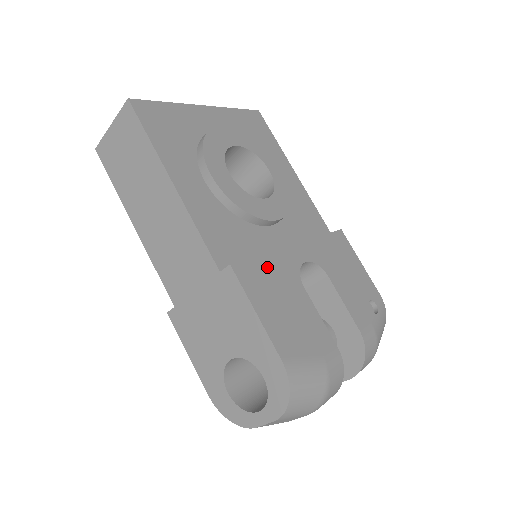
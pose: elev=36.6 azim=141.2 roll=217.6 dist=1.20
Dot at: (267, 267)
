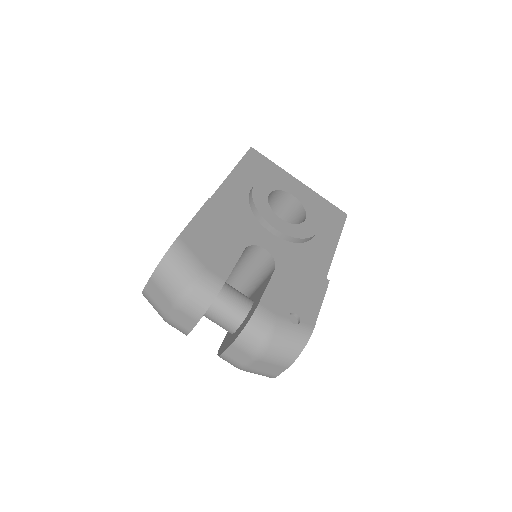
Dot at: (231, 221)
